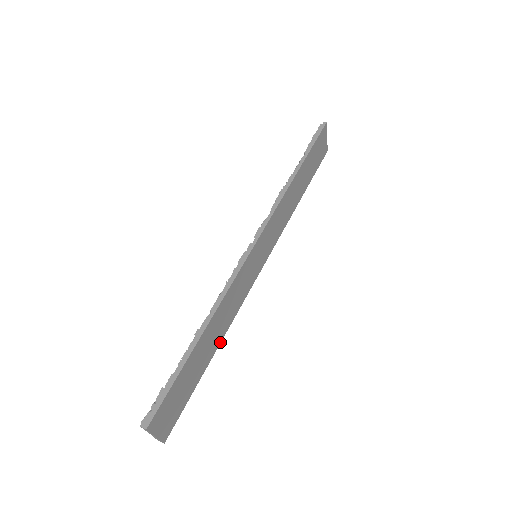
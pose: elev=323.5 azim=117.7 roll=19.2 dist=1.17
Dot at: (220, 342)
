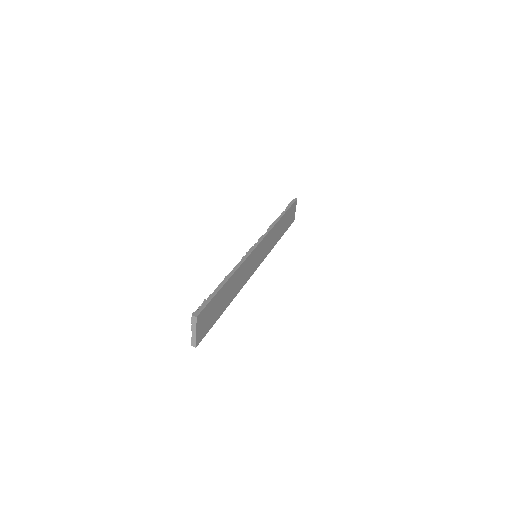
Dot at: (232, 300)
